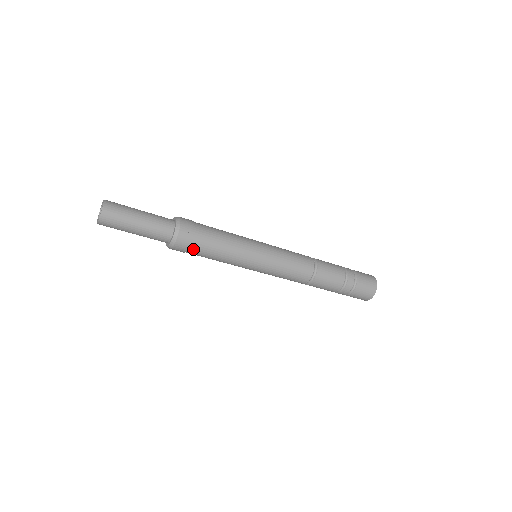
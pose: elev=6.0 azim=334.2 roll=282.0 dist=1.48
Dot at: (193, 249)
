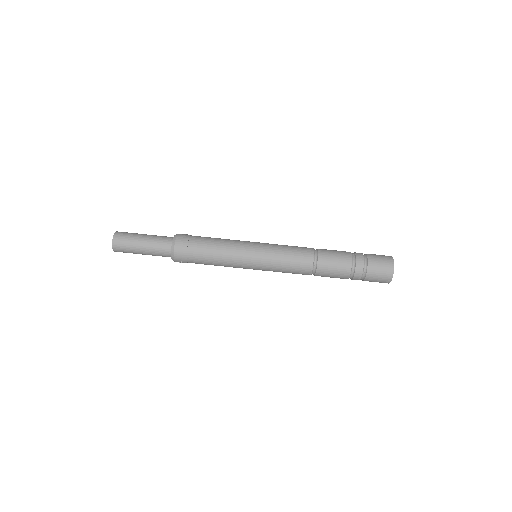
Dot at: occluded
